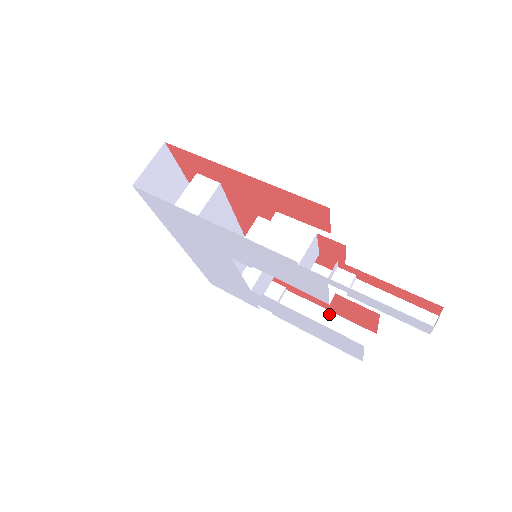
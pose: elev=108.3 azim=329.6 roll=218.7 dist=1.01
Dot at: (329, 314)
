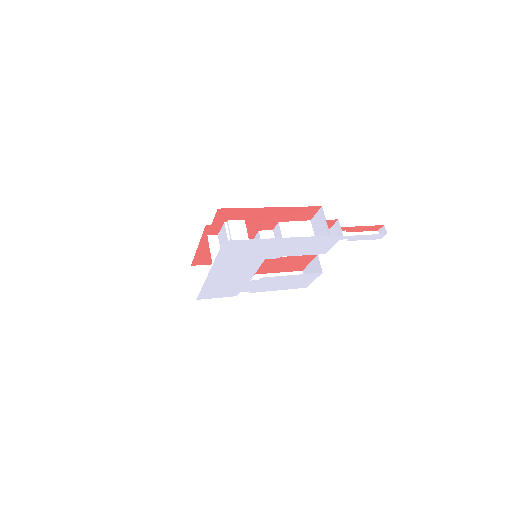
Dot at: (275, 275)
